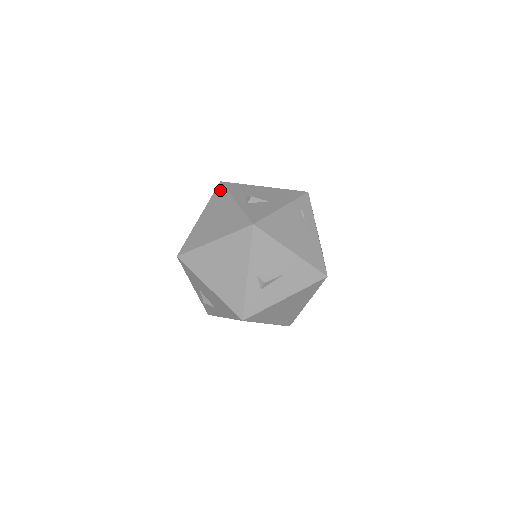
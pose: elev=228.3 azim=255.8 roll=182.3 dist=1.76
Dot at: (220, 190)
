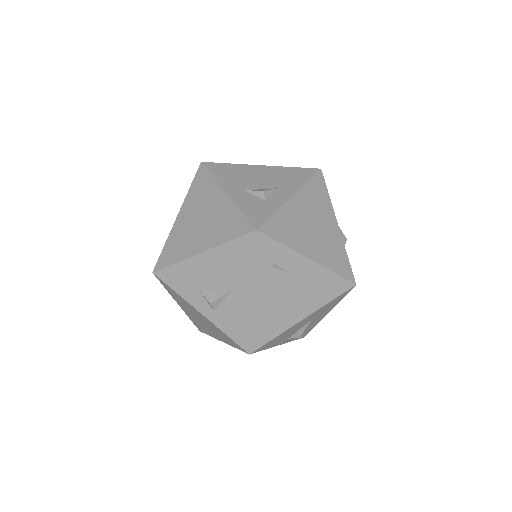
Dot at: (165, 286)
